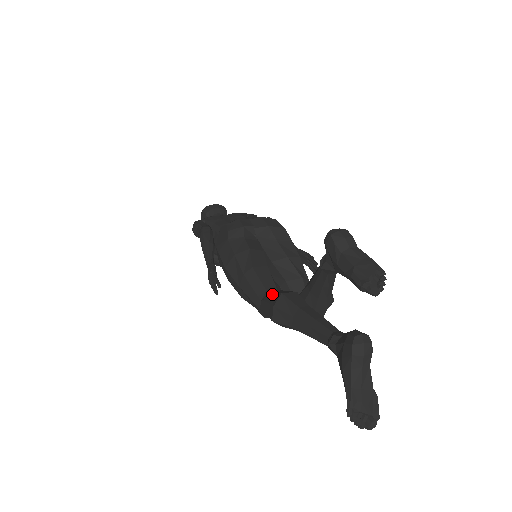
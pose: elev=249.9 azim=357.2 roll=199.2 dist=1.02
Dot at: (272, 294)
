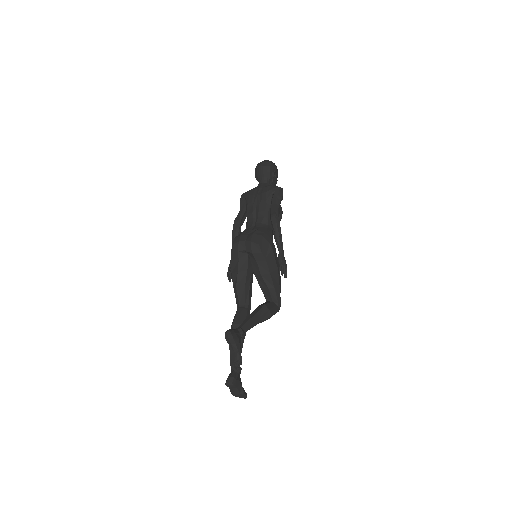
Dot at: (236, 315)
